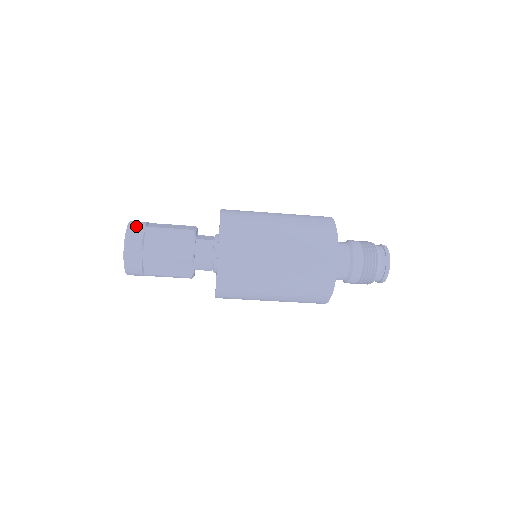
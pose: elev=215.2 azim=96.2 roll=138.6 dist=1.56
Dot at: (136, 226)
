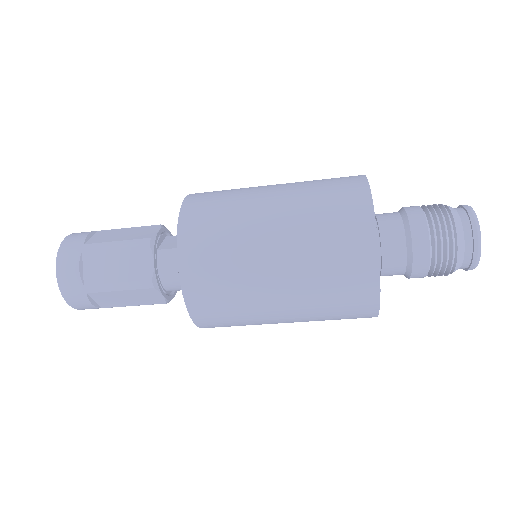
Dot at: (70, 246)
